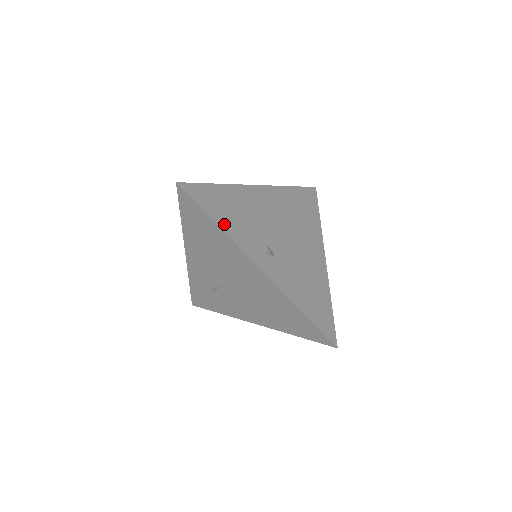
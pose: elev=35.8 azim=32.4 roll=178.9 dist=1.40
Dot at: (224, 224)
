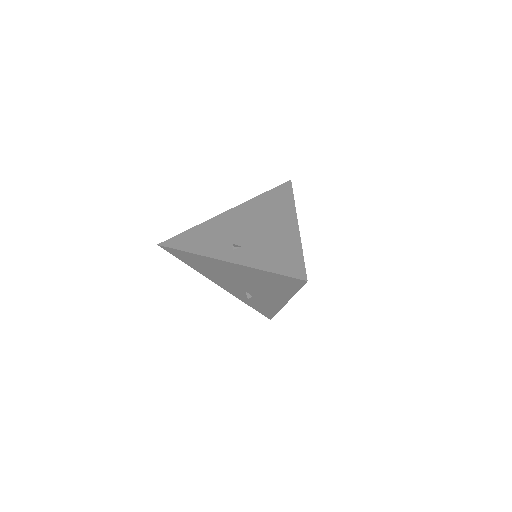
Dot at: (194, 249)
